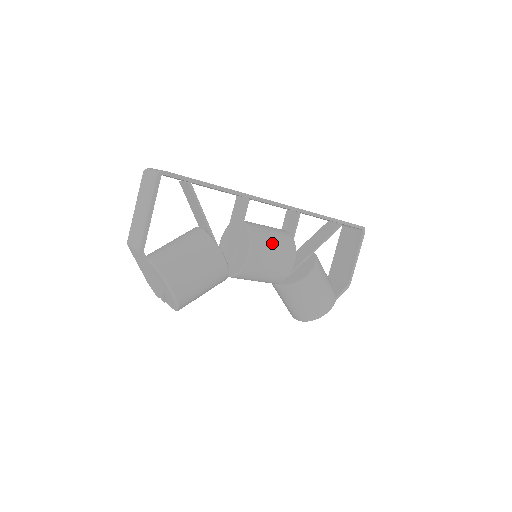
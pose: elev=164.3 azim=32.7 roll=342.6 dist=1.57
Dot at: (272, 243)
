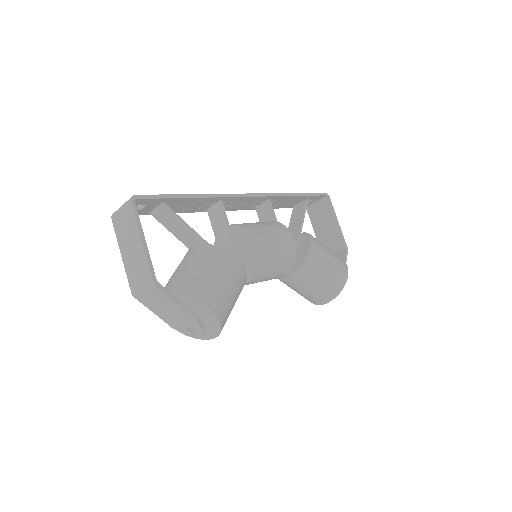
Dot at: (265, 229)
